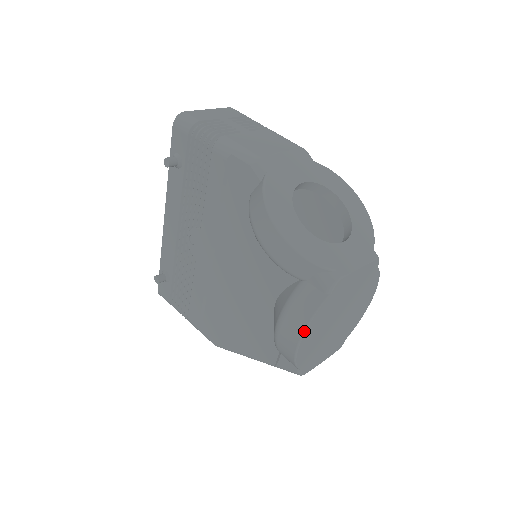
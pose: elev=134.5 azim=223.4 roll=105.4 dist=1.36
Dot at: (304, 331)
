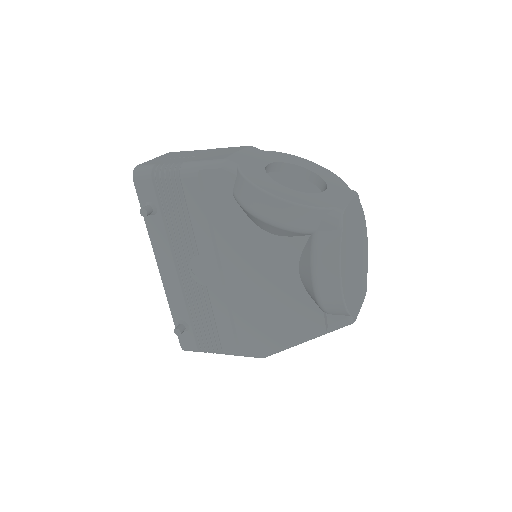
Dot at: (340, 269)
